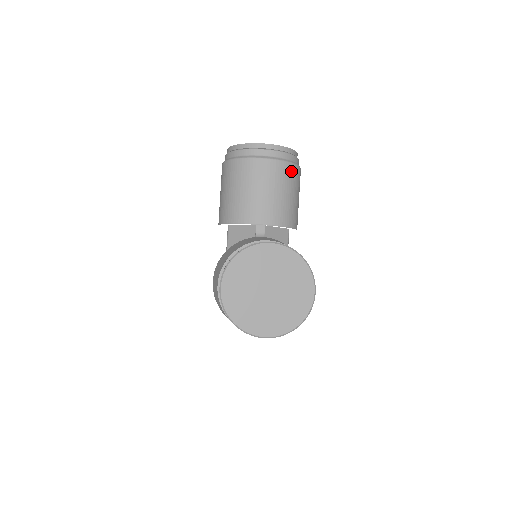
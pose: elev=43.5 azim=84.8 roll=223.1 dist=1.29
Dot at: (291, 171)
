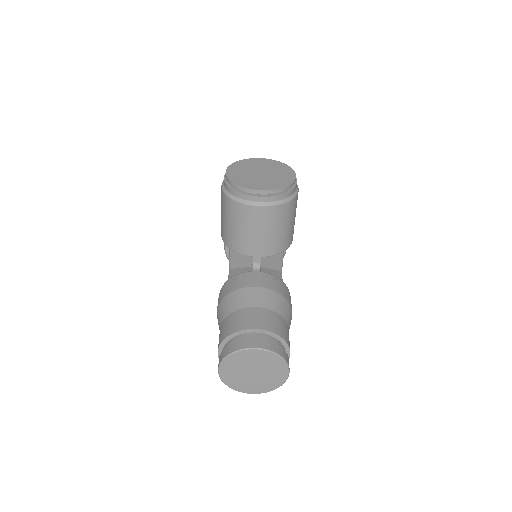
Dot at: (286, 209)
